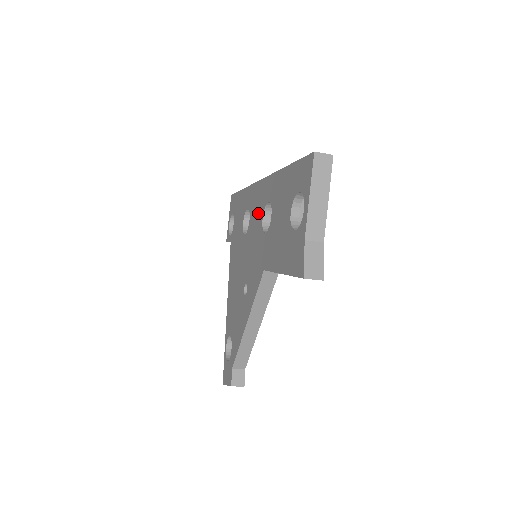
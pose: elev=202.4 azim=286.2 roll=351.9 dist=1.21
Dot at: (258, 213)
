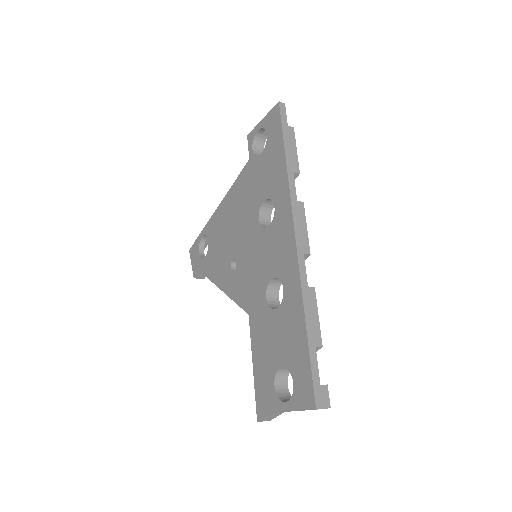
Dot at: (274, 258)
